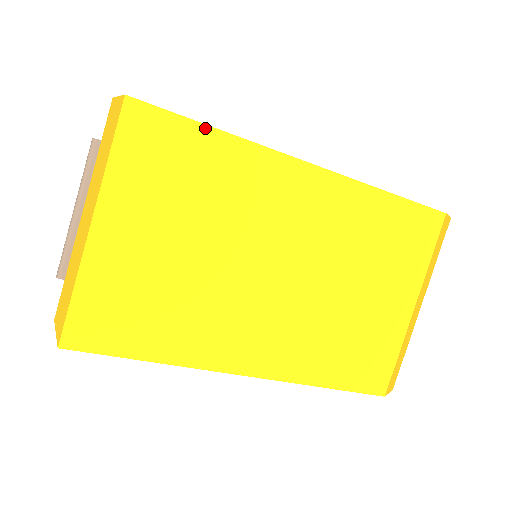
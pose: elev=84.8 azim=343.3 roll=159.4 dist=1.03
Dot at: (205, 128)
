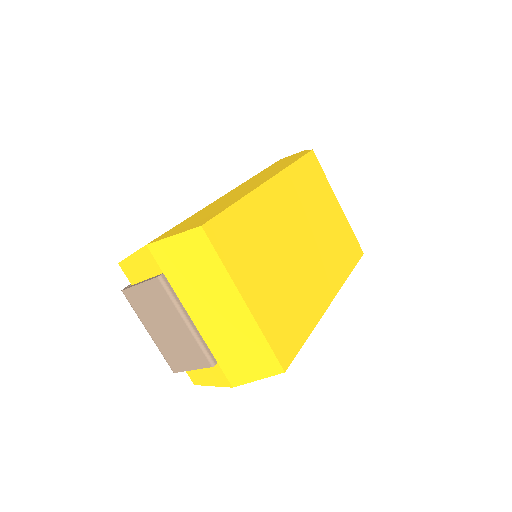
Dot at: (232, 207)
